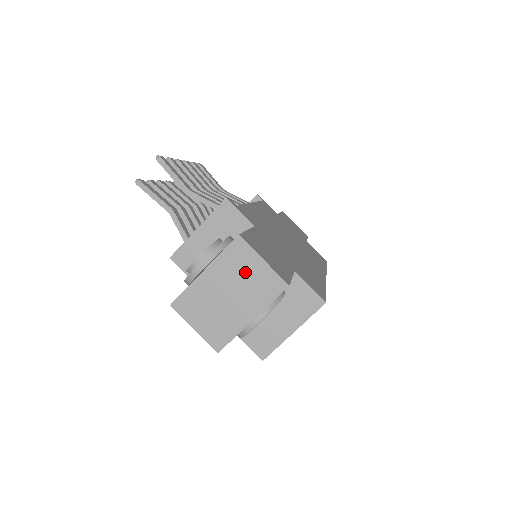
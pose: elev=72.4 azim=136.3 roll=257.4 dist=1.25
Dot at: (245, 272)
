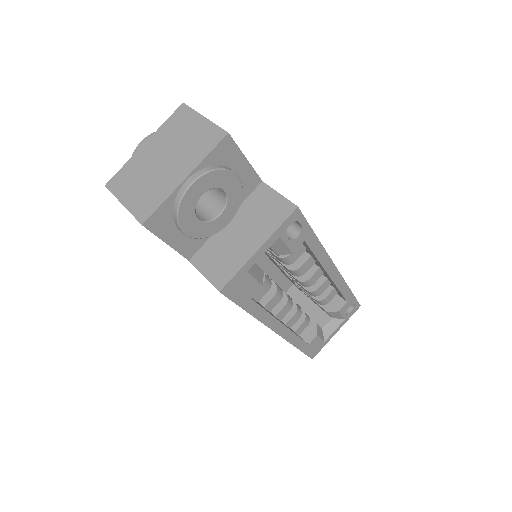
Dot at: (184, 133)
